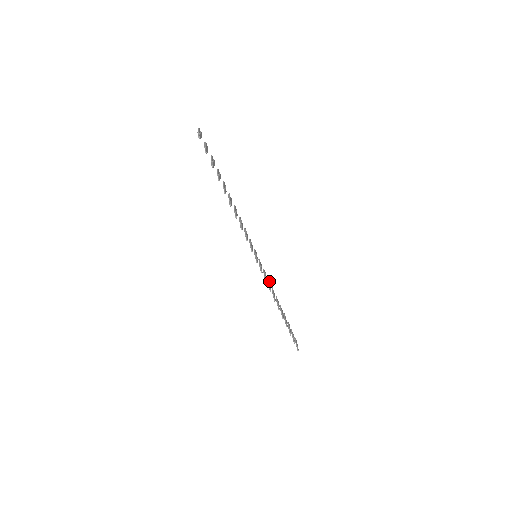
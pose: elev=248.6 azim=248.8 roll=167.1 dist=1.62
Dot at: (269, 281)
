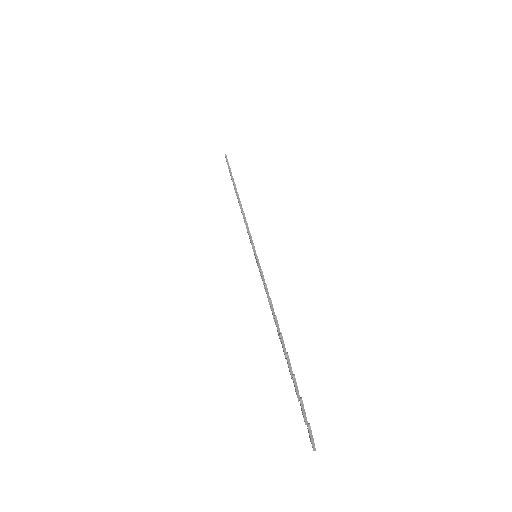
Dot at: occluded
